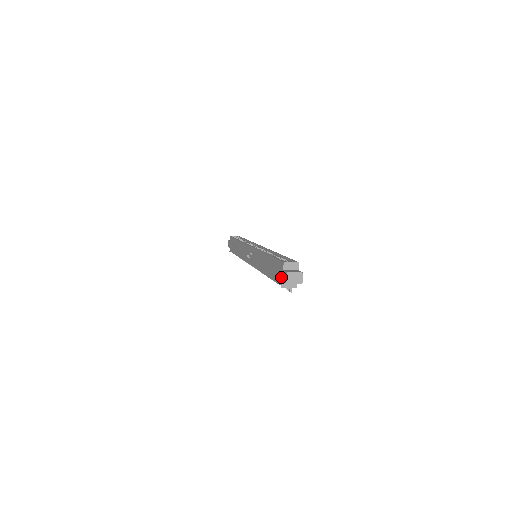
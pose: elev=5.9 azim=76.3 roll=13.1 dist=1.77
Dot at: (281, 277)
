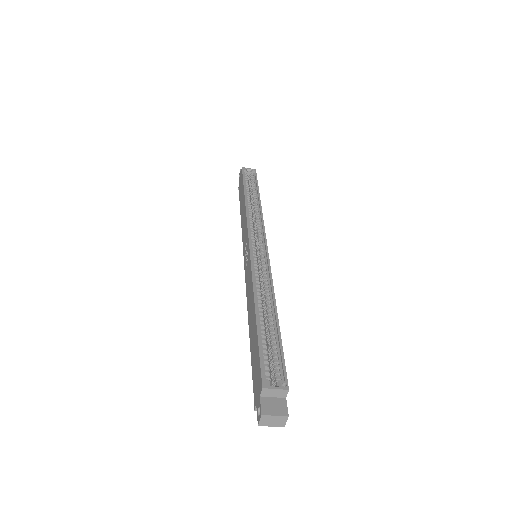
Dot at: (256, 398)
